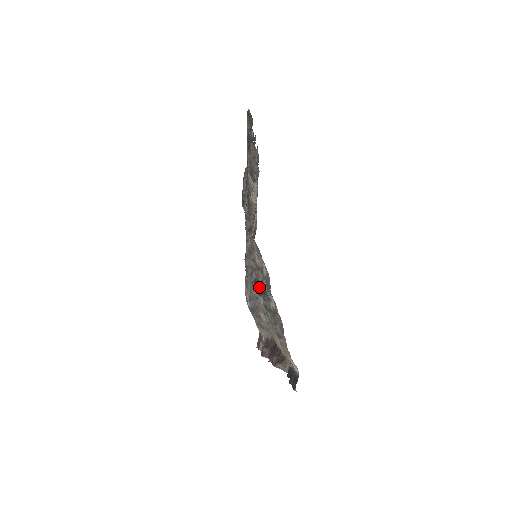
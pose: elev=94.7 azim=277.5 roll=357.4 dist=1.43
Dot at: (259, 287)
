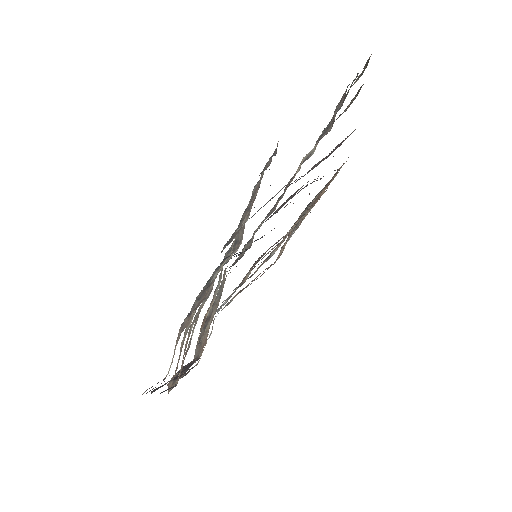
Dot at: occluded
